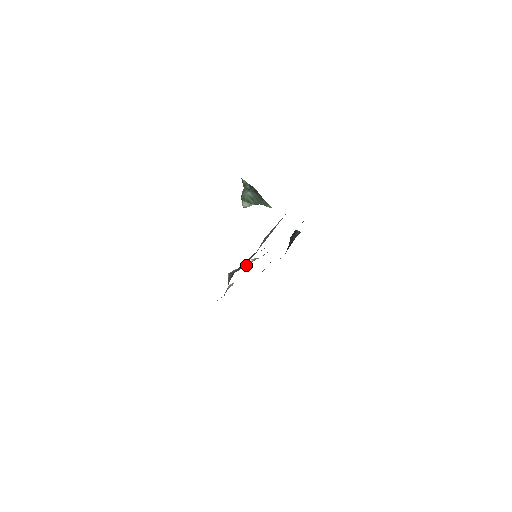
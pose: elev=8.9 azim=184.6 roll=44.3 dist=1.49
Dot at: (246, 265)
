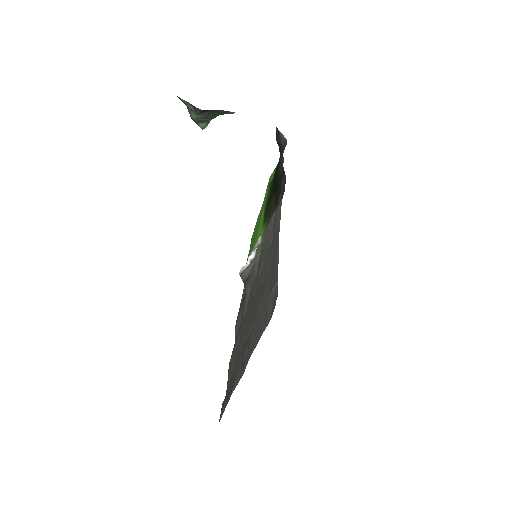
Dot at: (251, 263)
